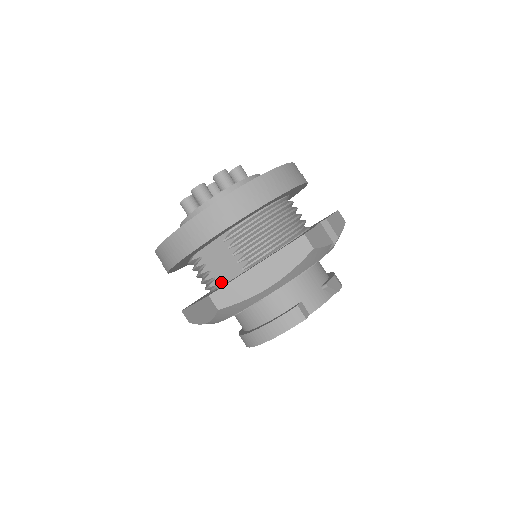
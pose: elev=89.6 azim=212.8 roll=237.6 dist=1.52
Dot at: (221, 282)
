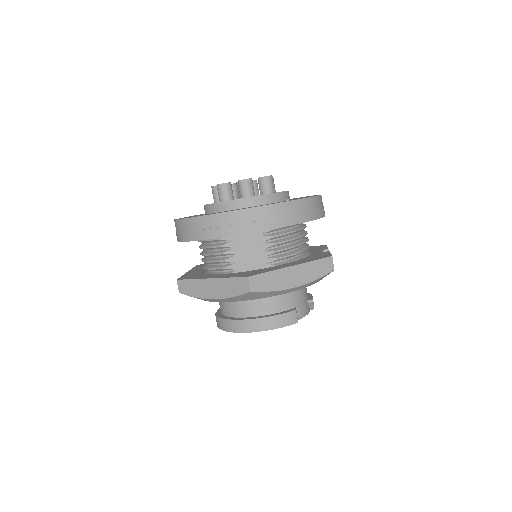
Dot at: (240, 268)
